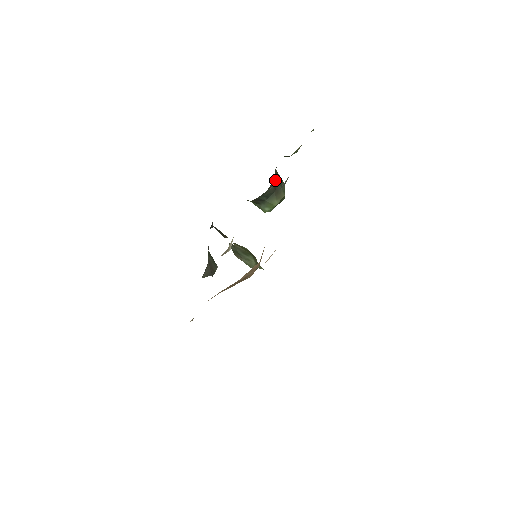
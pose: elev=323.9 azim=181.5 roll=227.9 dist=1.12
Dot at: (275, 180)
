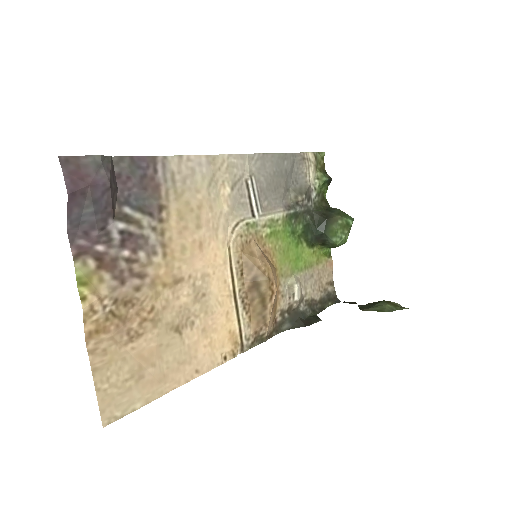
Dot at: (323, 212)
